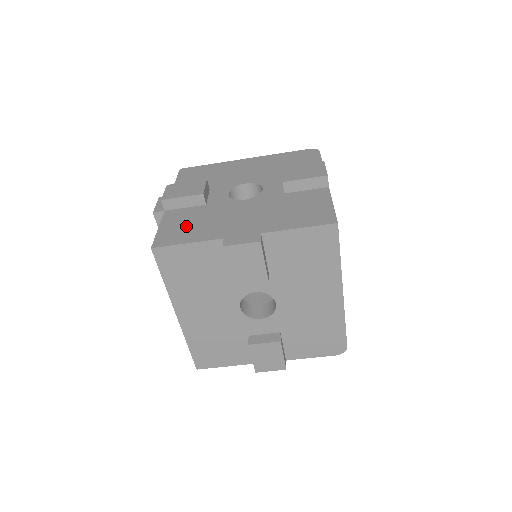
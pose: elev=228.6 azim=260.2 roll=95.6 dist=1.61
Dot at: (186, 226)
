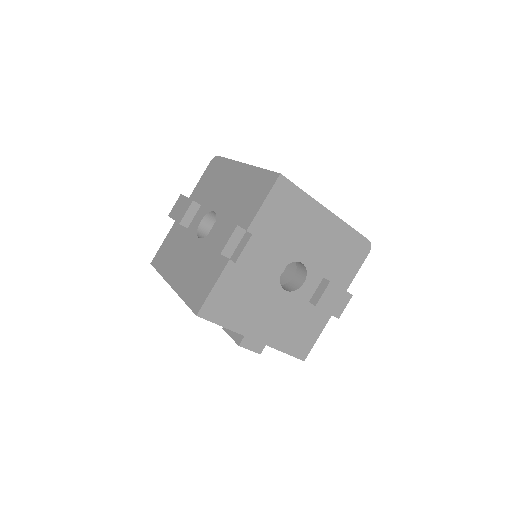
Dot at: (232, 301)
